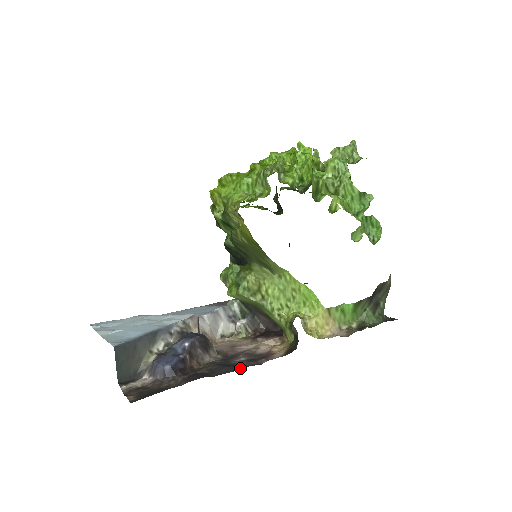
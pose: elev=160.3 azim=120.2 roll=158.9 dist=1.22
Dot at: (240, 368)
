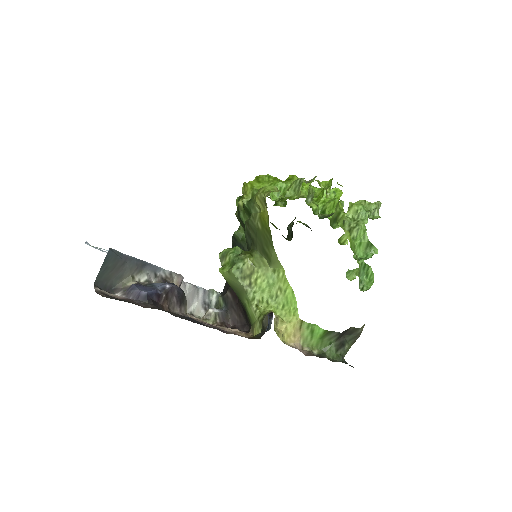
Dot at: occluded
